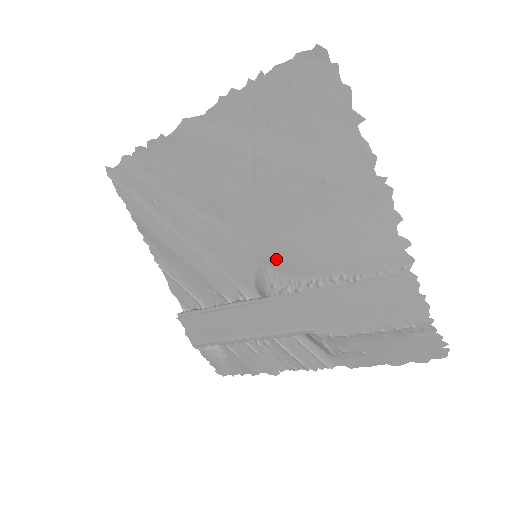
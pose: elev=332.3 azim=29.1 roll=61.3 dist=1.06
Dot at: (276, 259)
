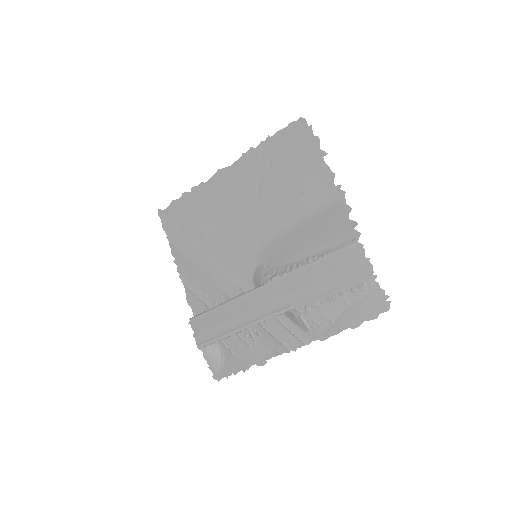
Dot at: (270, 255)
